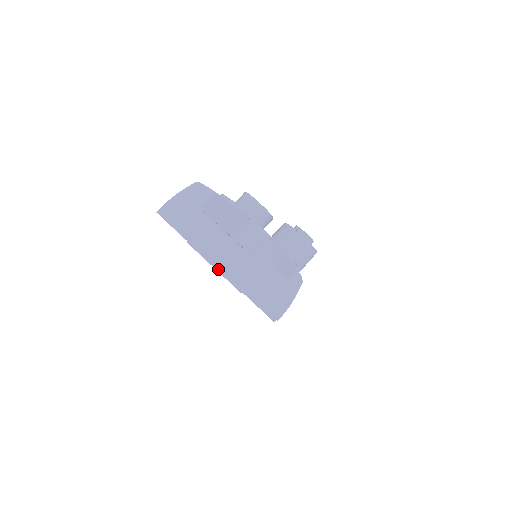
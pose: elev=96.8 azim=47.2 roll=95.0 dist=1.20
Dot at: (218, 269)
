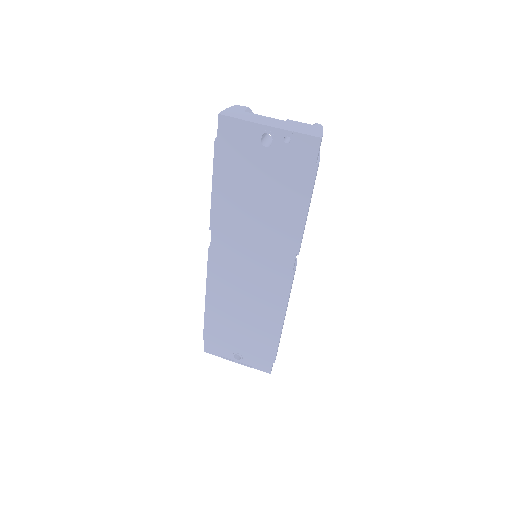
Dot at: (272, 126)
